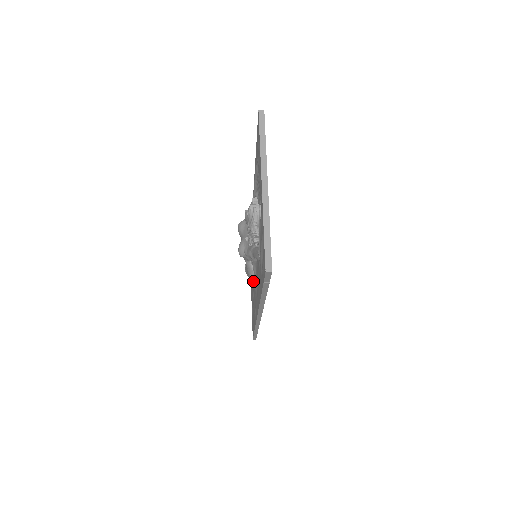
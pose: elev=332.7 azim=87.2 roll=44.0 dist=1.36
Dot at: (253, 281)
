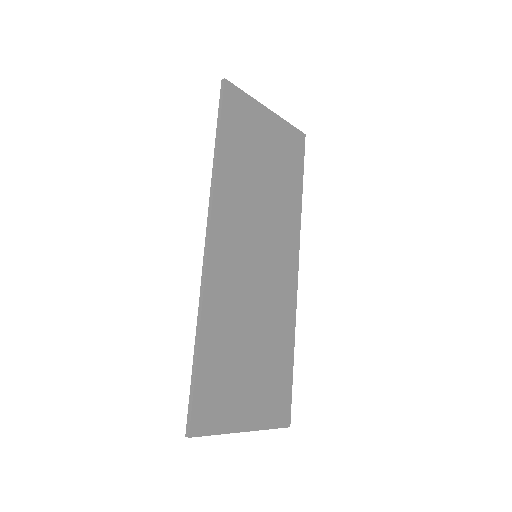
Dot at: occluded
